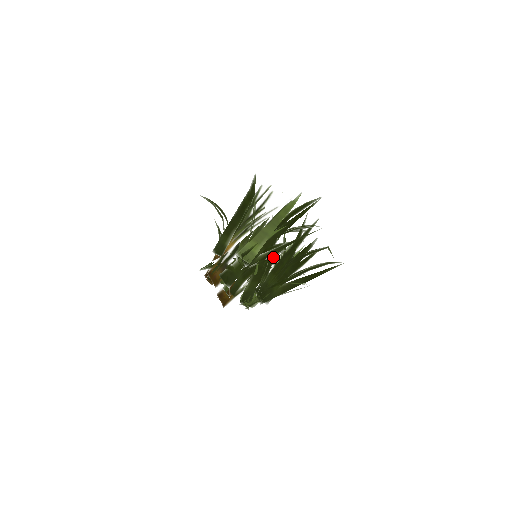
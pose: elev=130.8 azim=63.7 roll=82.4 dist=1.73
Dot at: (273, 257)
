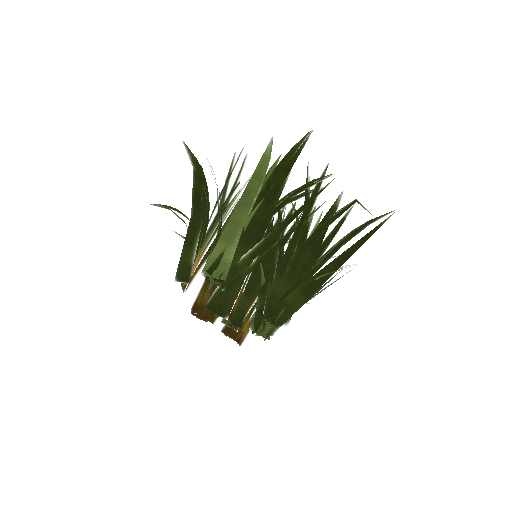
Dot at: occluded
